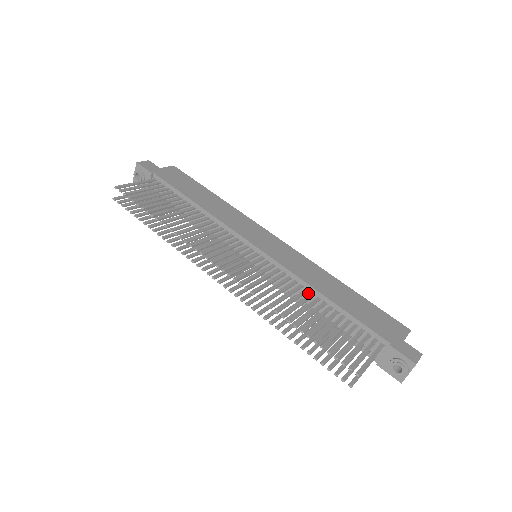
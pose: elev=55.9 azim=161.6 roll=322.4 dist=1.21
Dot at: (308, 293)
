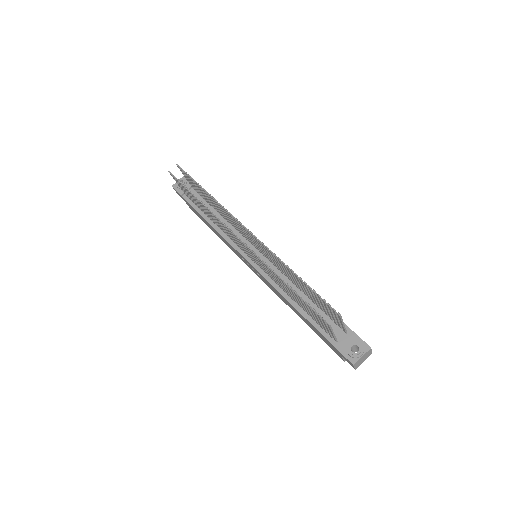
Dot at: (293, 286)
